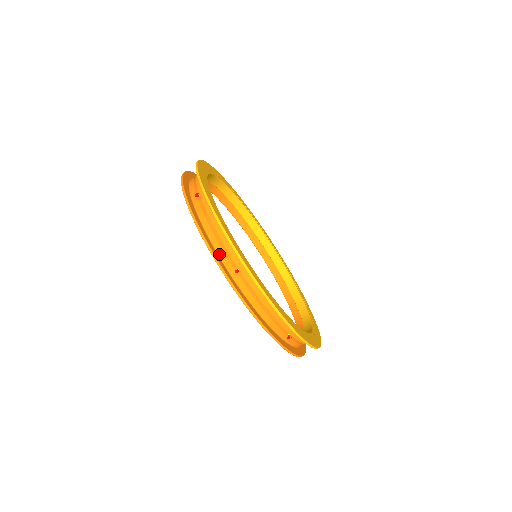
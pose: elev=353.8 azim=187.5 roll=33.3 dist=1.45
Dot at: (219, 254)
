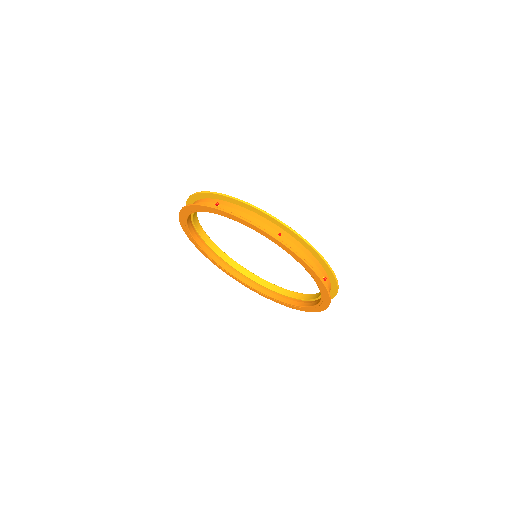
Dot at: occluded
